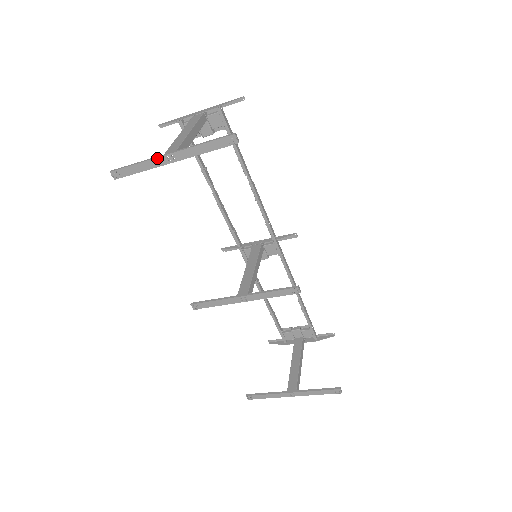
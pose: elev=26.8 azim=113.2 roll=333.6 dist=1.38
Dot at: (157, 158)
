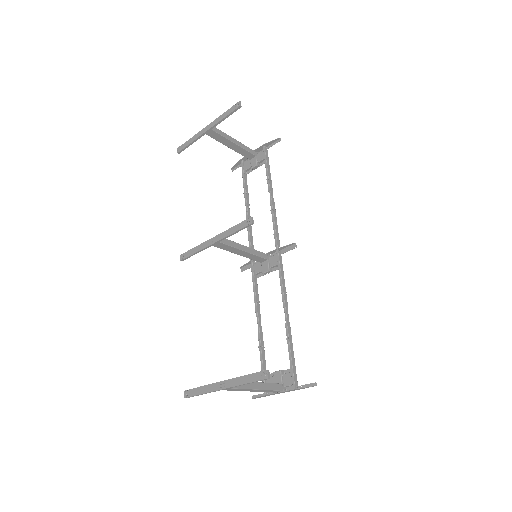
Dot at: (201, 131)
